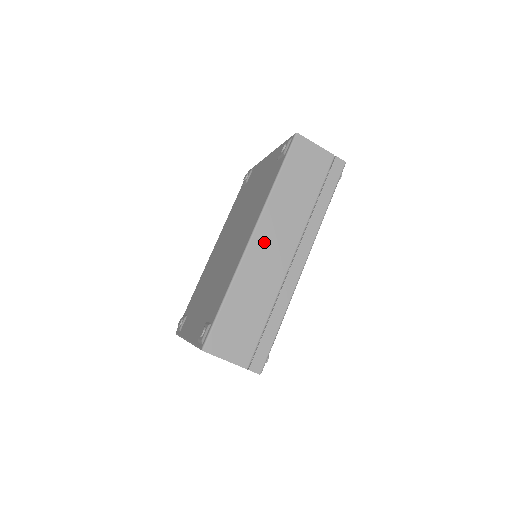
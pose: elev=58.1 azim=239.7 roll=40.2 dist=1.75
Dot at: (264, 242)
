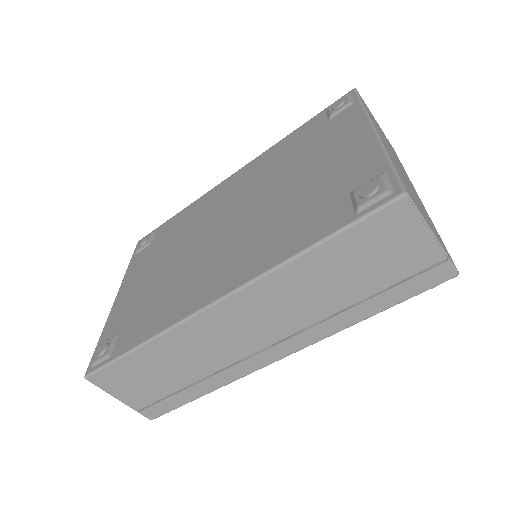
Dot at: (231, 317)
